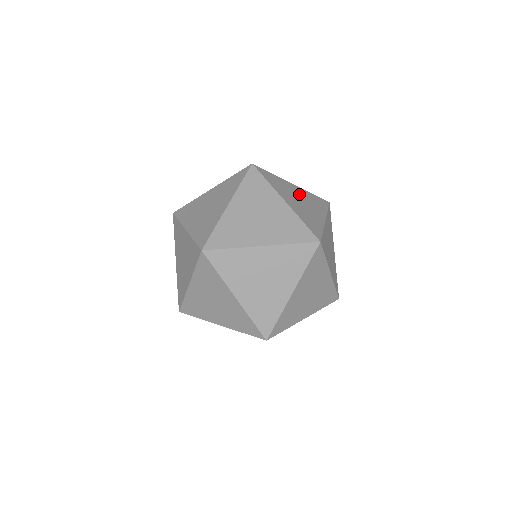
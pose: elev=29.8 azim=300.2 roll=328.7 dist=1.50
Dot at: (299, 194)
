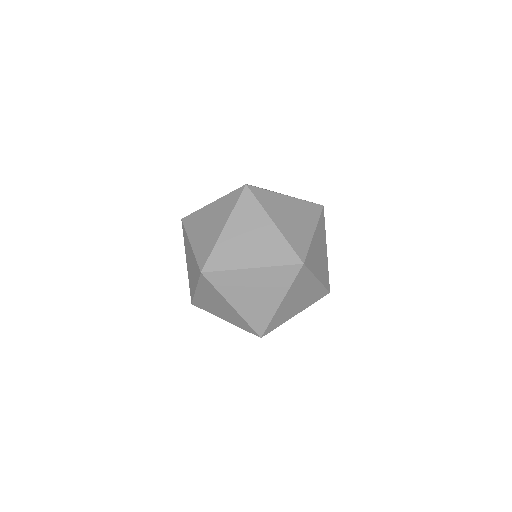
Dot at: (318, 243)
